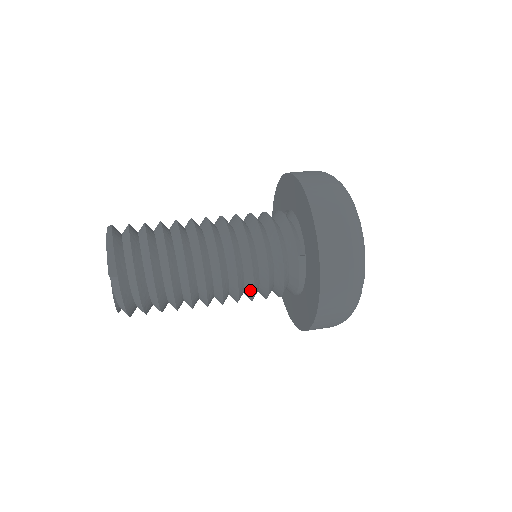
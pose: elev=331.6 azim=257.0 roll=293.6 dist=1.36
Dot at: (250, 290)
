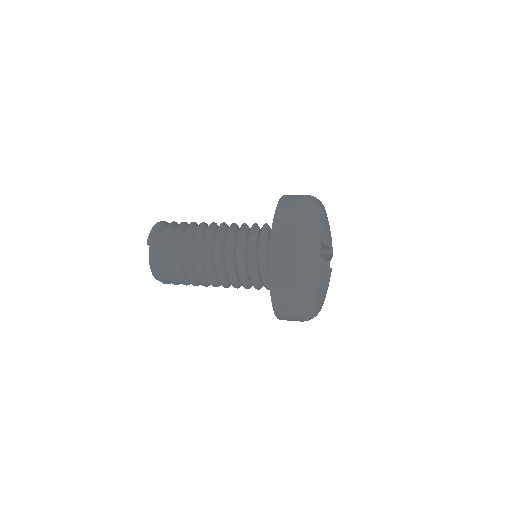
Dot at: (237, 272)
